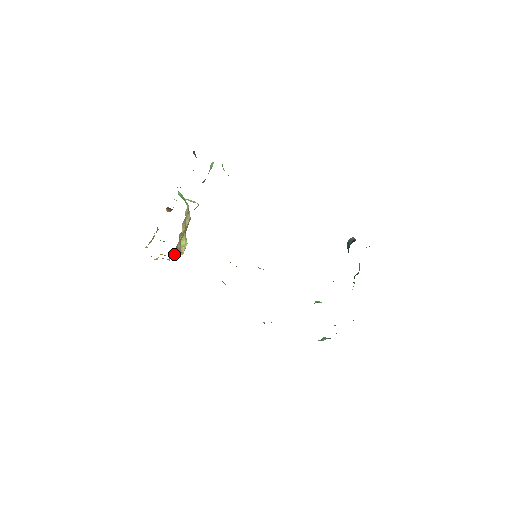
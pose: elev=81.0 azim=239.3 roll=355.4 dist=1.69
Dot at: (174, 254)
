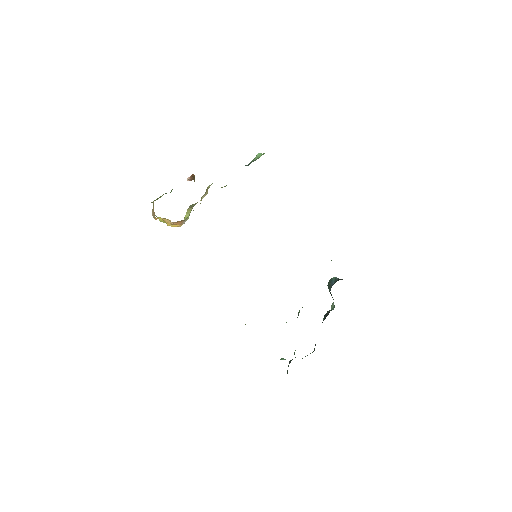
Dot at: occluded
